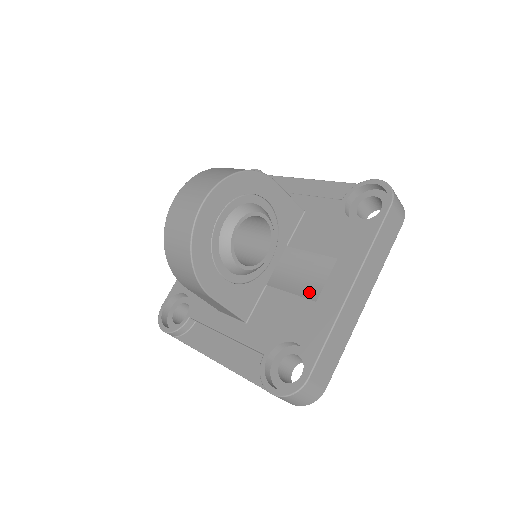
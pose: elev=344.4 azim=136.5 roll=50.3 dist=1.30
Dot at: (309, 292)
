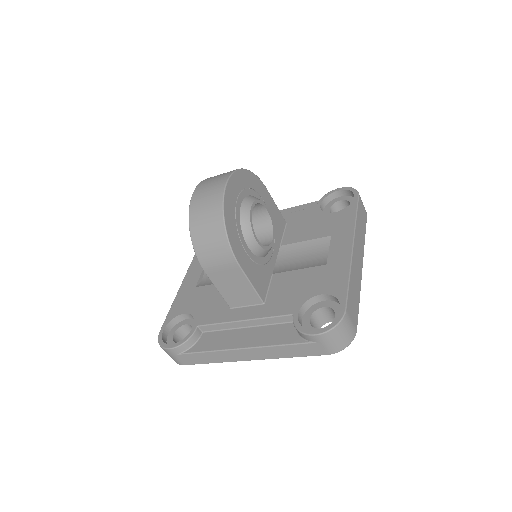
Dot at: (316, 263)
